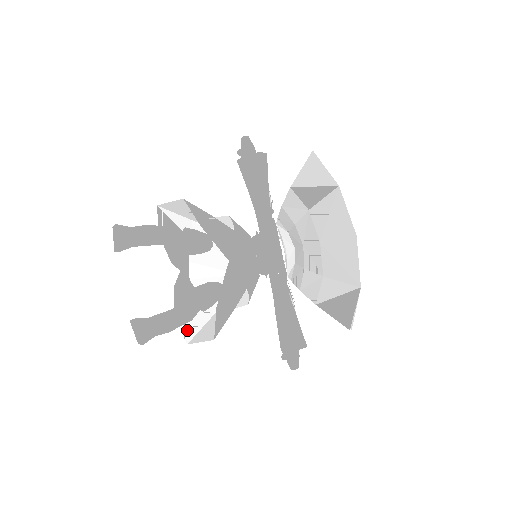
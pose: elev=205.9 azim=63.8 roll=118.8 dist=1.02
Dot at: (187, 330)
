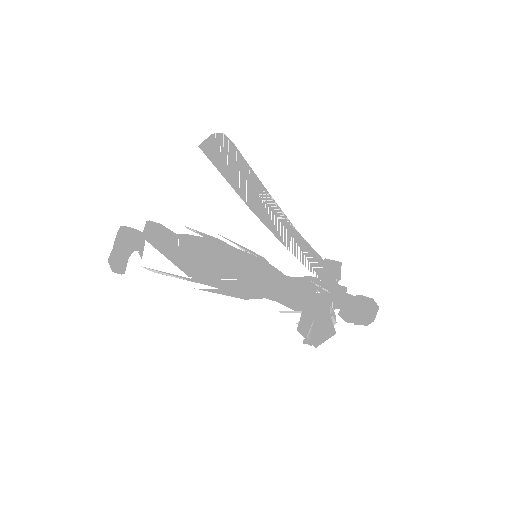
Dot at: (153, 270)
